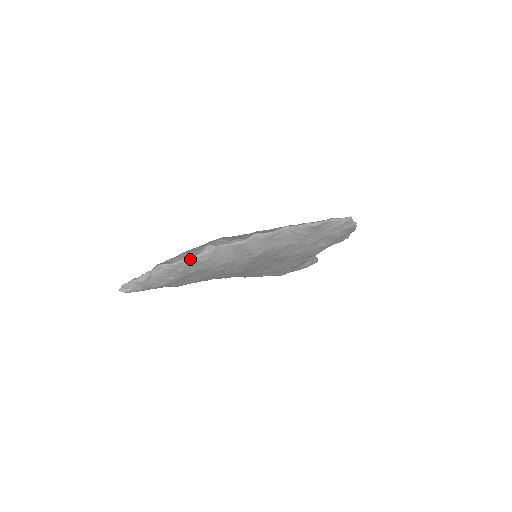
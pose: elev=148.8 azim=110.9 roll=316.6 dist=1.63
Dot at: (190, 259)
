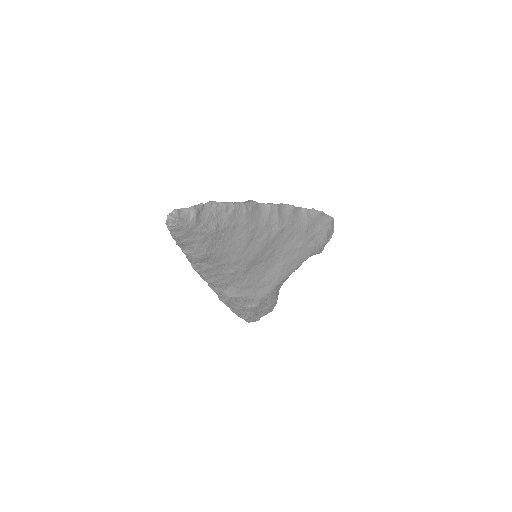
Dot at: (239, 204)
